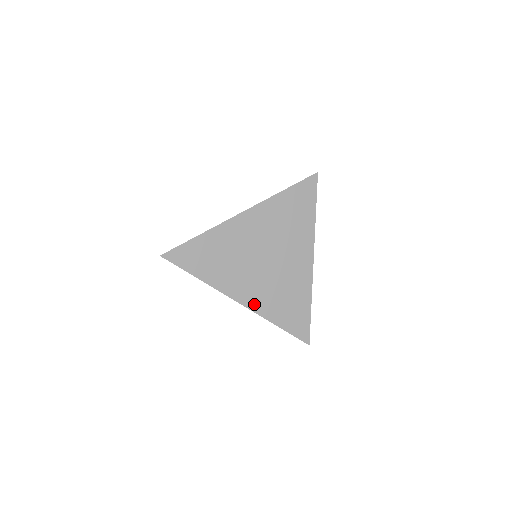
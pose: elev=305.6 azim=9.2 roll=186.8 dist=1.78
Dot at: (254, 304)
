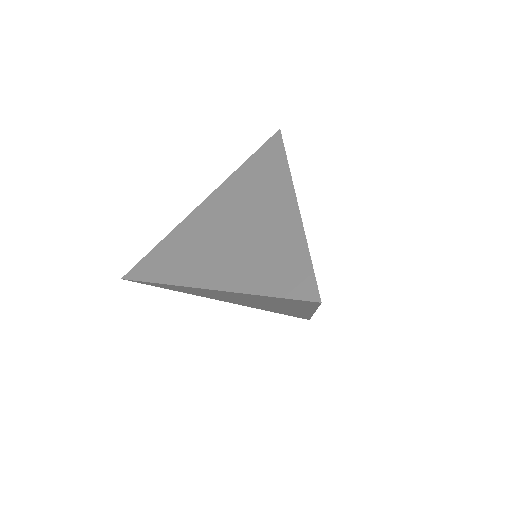
Dot at: (224, 282)
